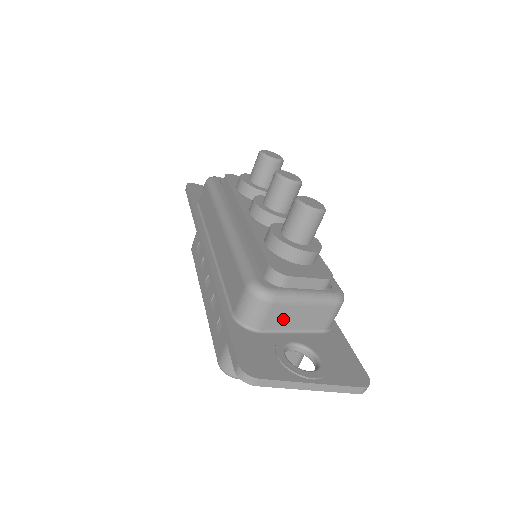
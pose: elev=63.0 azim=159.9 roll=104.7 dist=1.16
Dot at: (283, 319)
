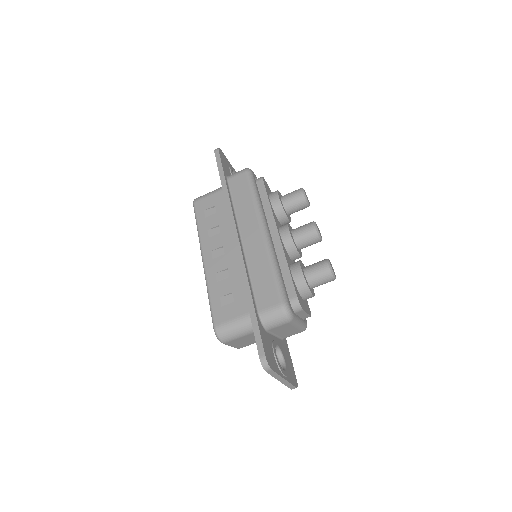
Dot at: (281, 329)
